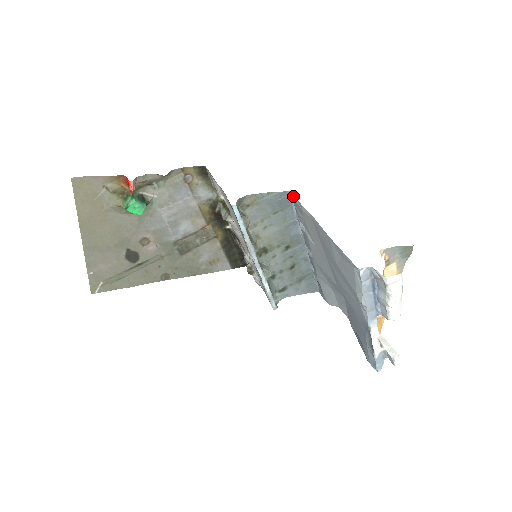
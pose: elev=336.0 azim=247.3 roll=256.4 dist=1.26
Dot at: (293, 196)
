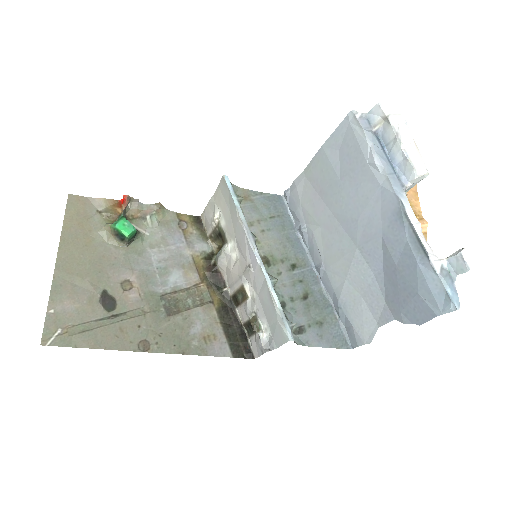
Dot at: (286, 190)
